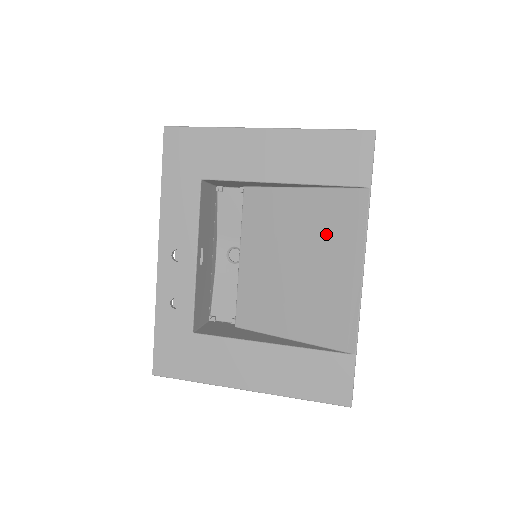
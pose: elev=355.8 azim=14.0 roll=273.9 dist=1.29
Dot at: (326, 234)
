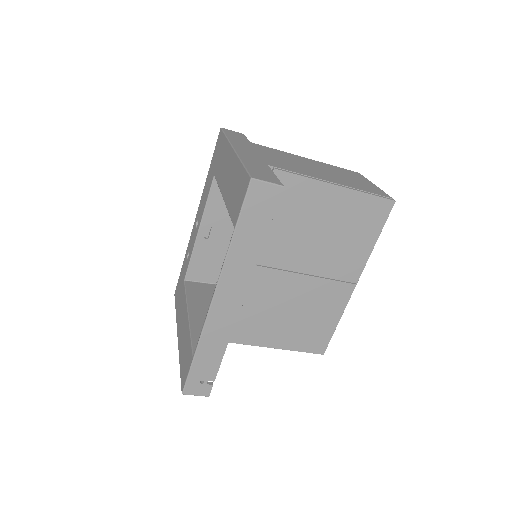
Dot at: occluded
